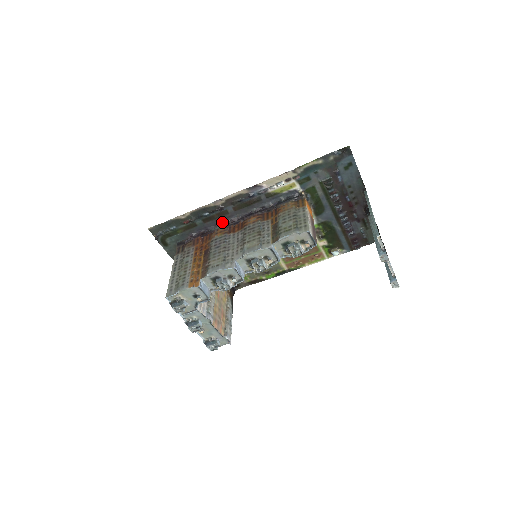
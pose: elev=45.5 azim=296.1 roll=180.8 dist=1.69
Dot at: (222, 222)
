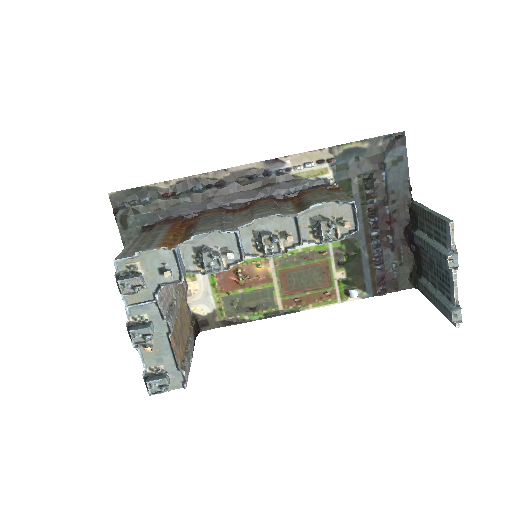
Dot at: (216, 207)
